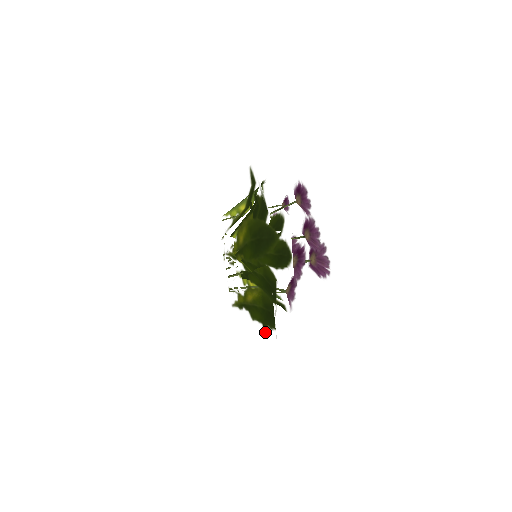
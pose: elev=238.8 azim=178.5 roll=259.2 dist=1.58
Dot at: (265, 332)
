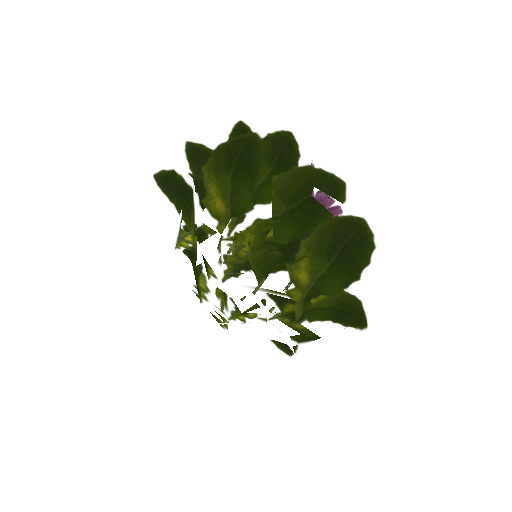
Dot at: (367, 288)
